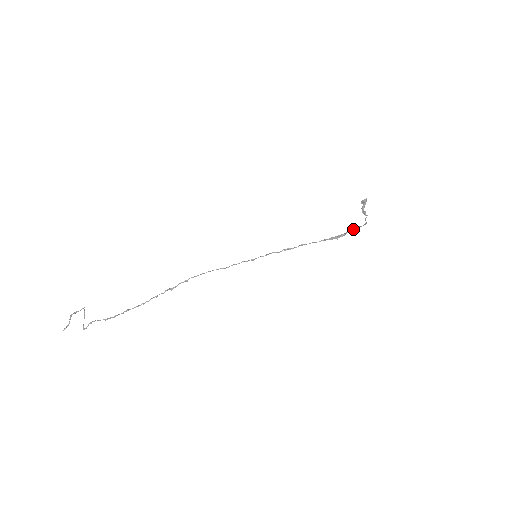
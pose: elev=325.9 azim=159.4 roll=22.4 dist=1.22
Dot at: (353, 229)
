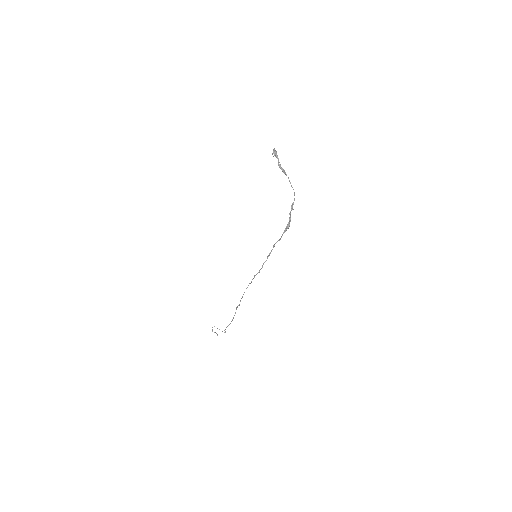
Dot at: (291, 210)
